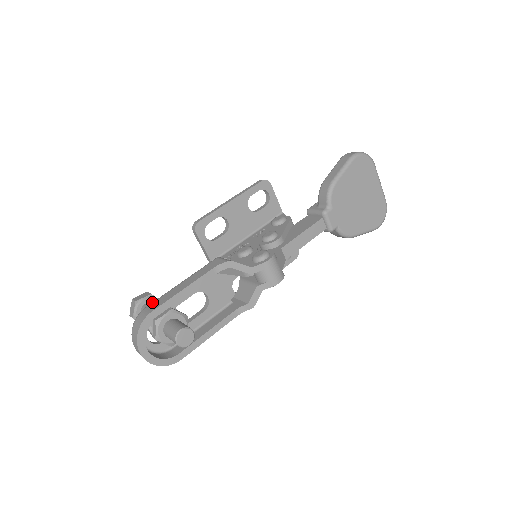
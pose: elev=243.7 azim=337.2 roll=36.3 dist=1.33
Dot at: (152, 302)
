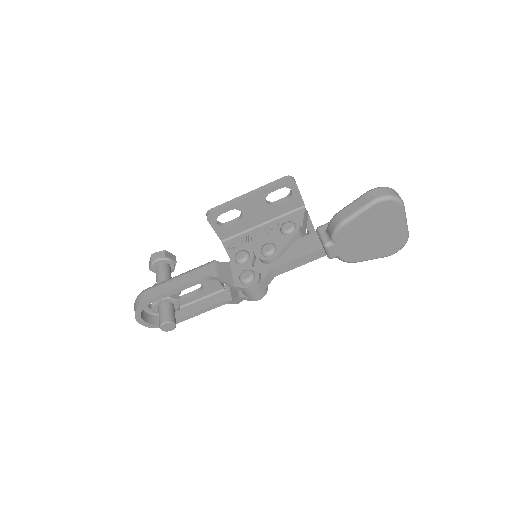
Dot at: (152, 287)
